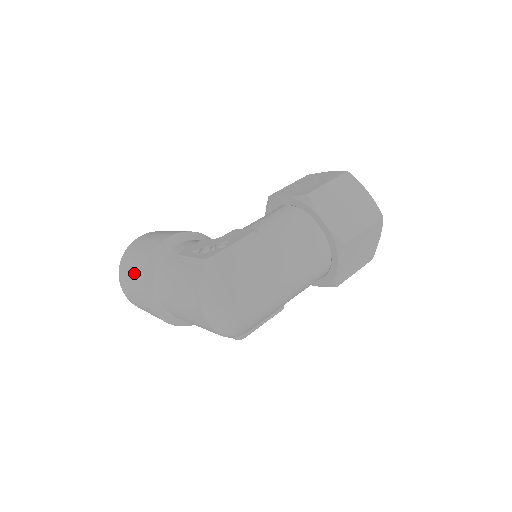
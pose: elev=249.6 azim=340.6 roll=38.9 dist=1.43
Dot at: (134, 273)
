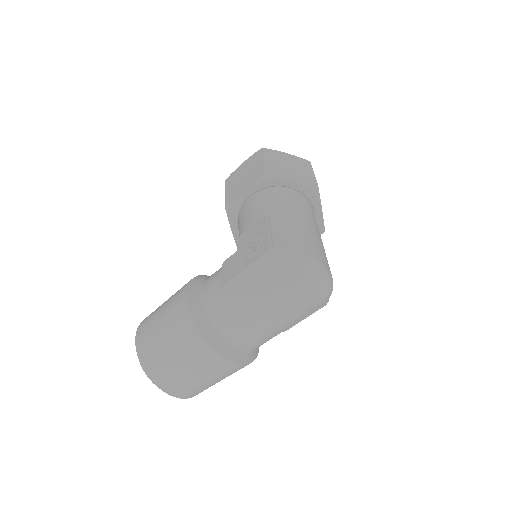
Dot at: (182, 350)
